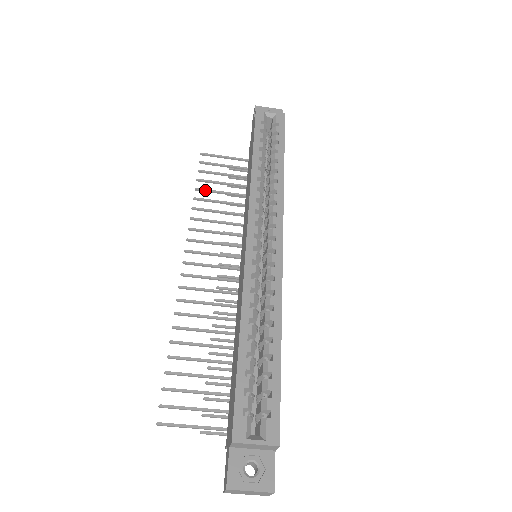
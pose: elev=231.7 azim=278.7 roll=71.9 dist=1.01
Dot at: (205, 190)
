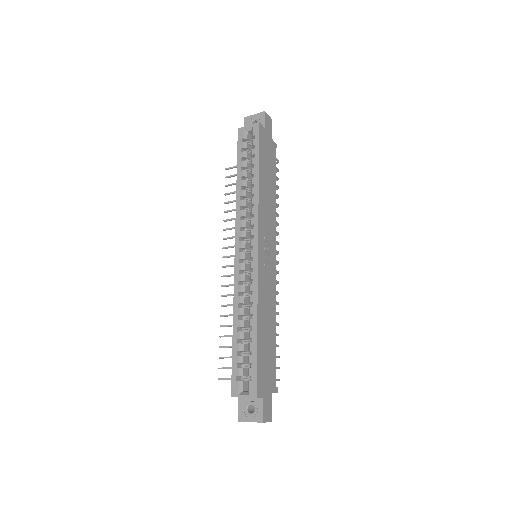
Dot at: (230, 202)
